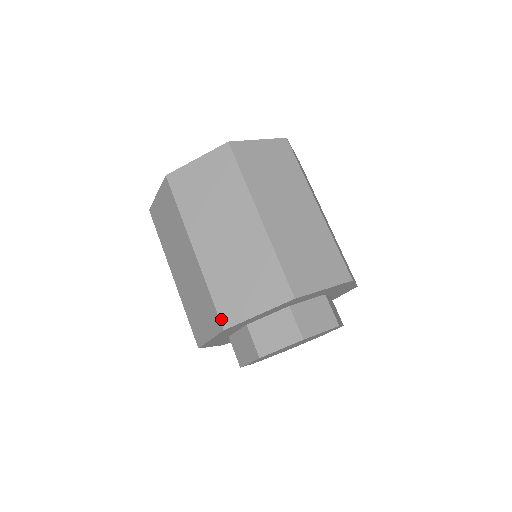
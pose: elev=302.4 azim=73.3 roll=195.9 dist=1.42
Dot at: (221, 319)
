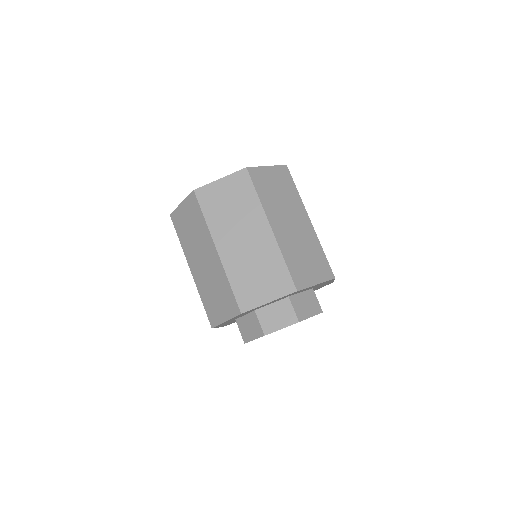
Dot at: (239, 305)
